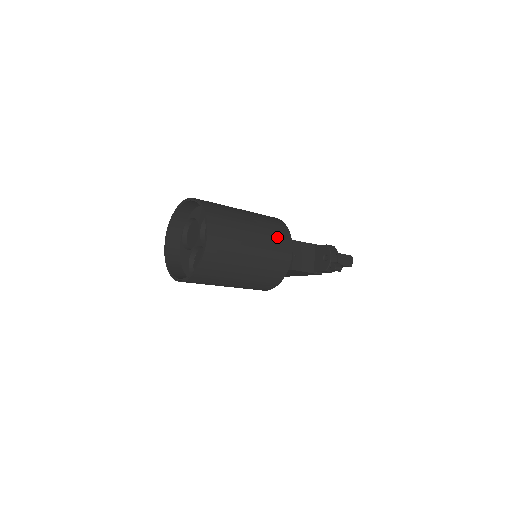
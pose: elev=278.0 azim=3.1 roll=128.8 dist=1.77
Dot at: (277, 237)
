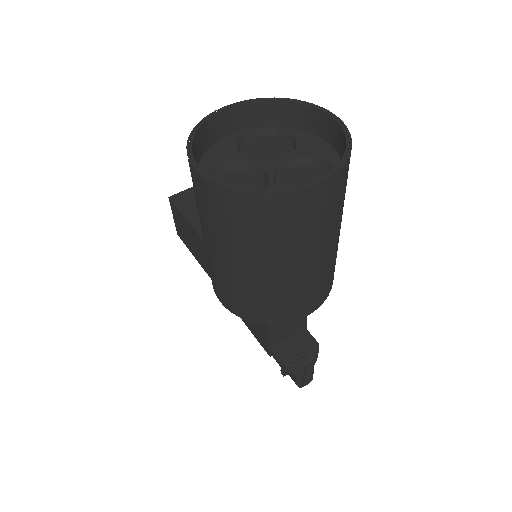
Dot at: (324, 284)
